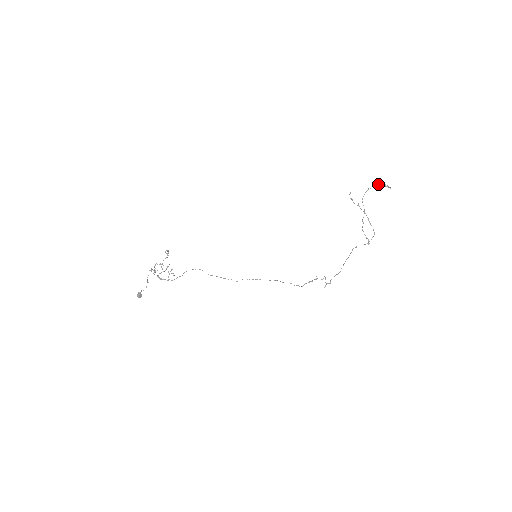
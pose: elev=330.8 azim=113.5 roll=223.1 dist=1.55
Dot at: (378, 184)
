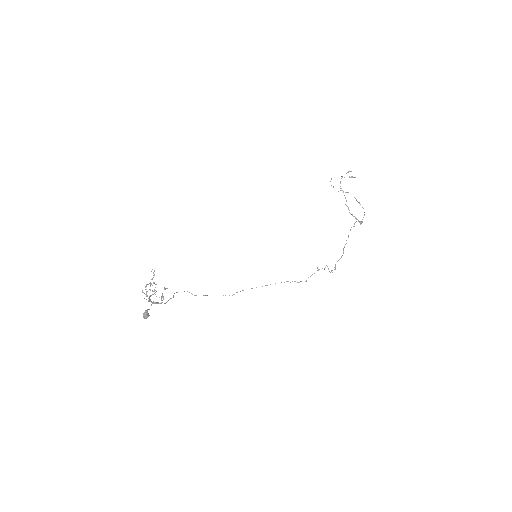
Dot at: (346, 173)
